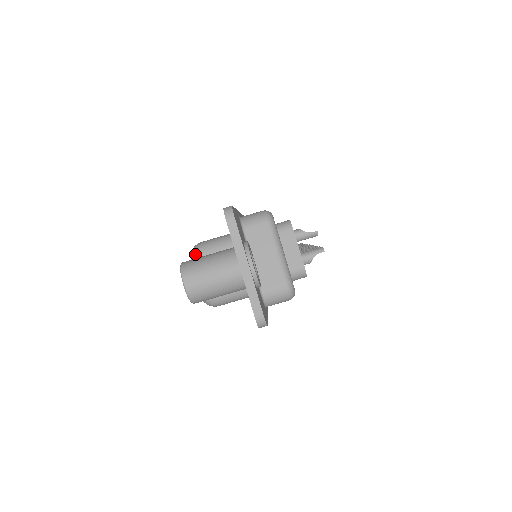
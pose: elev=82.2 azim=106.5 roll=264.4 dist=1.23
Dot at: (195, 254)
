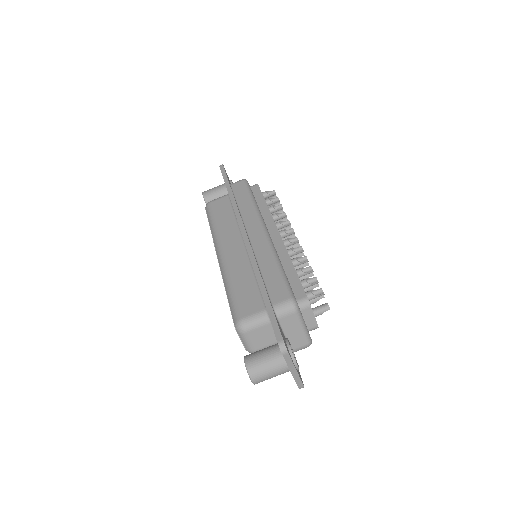
Dot at: (241, 332)
